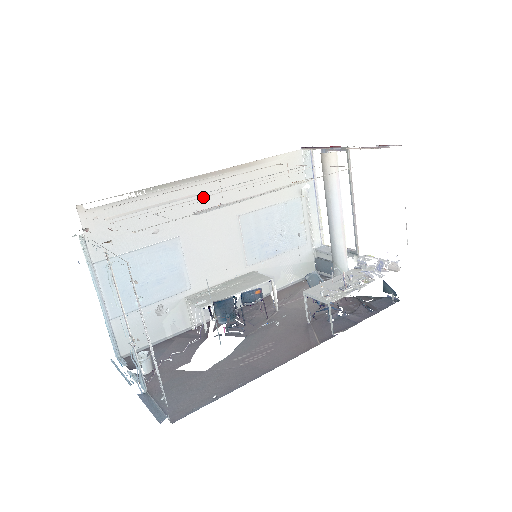
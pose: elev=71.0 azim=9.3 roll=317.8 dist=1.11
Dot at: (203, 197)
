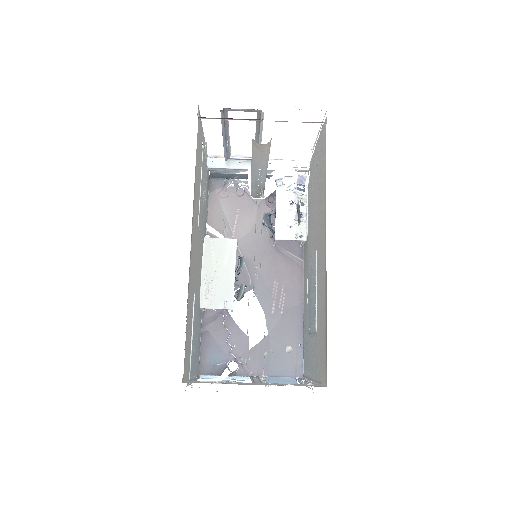
Dot at: occluded
